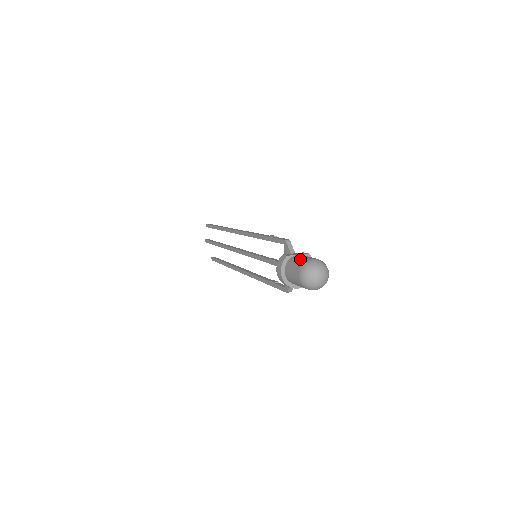
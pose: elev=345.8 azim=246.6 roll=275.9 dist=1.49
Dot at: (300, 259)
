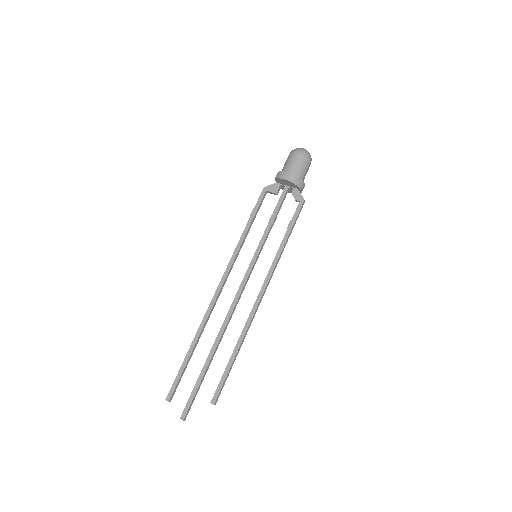
Dot at: (285, 162)
